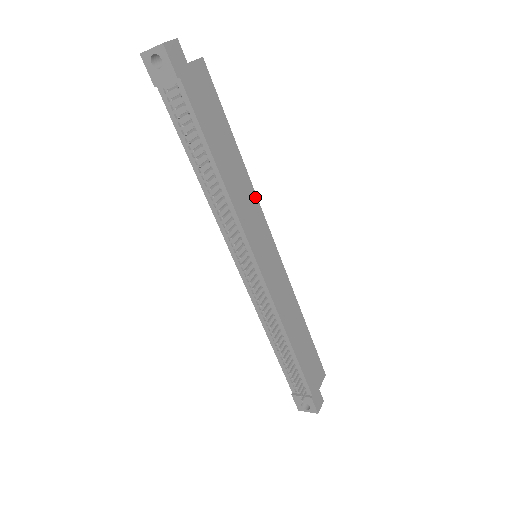
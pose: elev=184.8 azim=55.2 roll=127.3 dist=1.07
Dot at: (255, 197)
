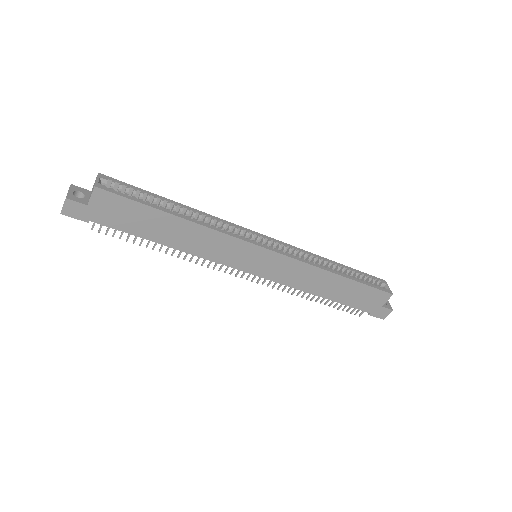
Dot at: (221, 234)
